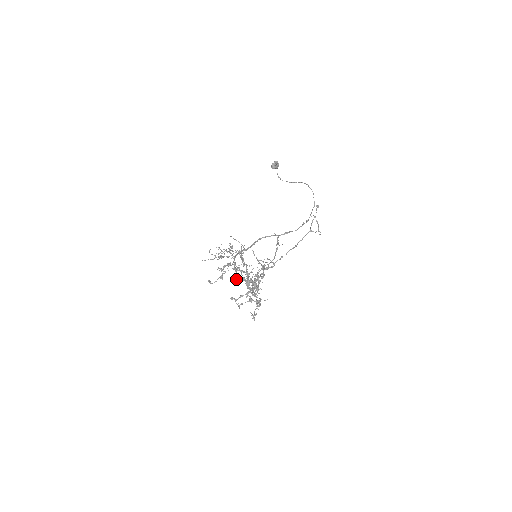
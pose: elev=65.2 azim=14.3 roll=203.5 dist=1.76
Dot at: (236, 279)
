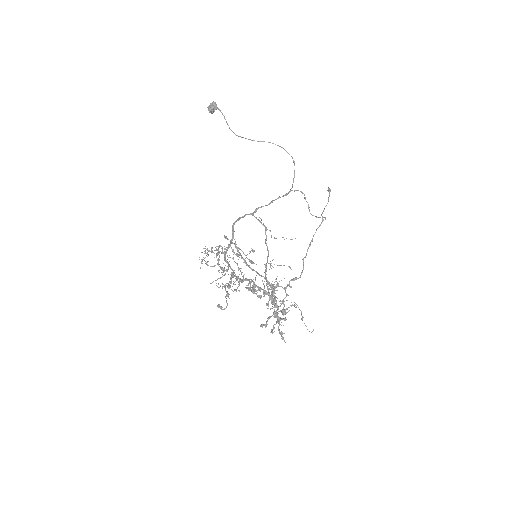
Dot at: (230, 287)
